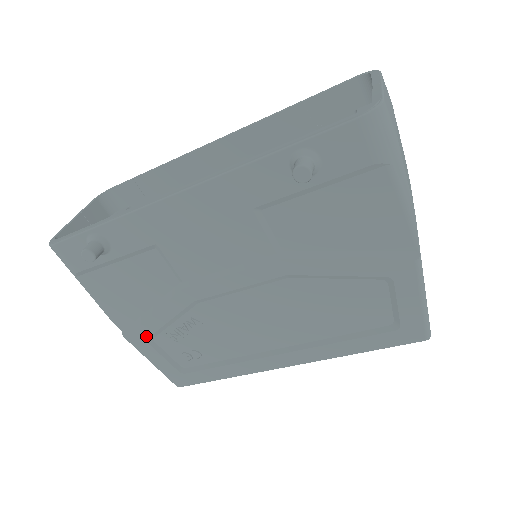
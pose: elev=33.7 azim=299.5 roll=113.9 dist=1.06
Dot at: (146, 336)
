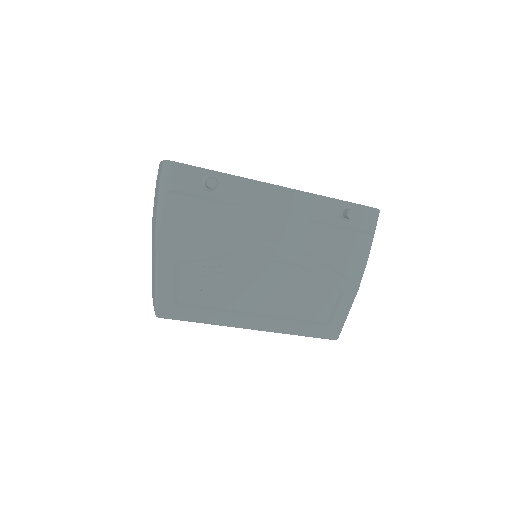
Dot at: (177, 261)
